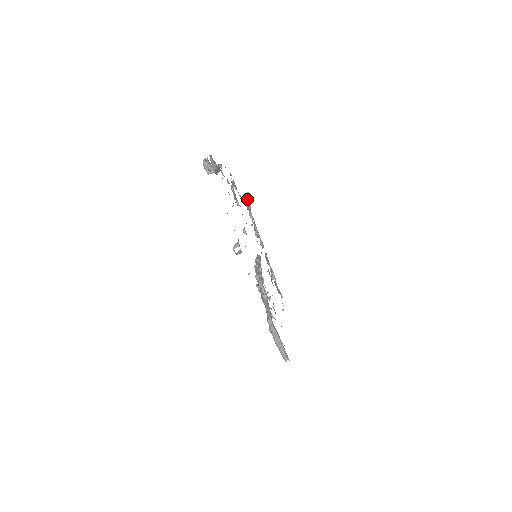
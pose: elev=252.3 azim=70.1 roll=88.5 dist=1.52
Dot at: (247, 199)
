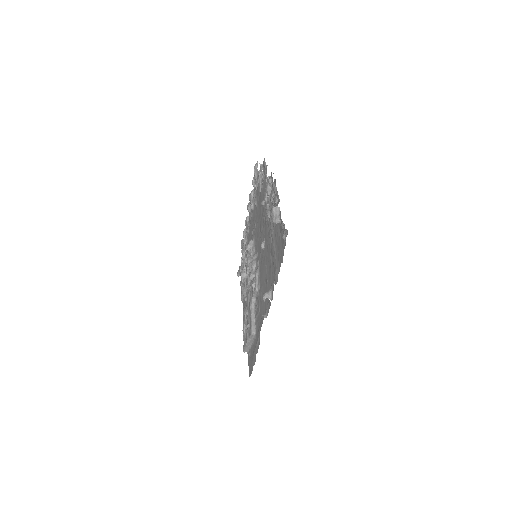
Dot at: (261, 174)
